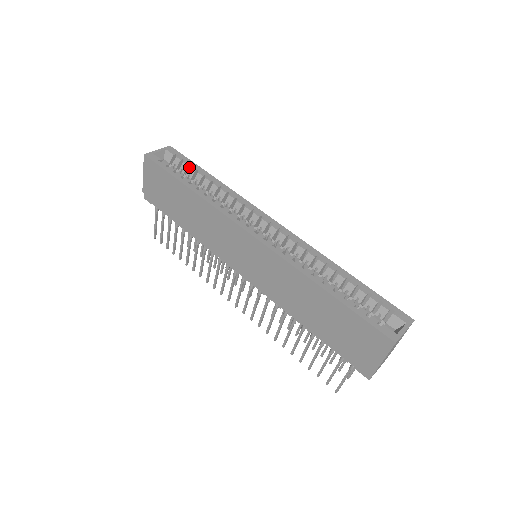
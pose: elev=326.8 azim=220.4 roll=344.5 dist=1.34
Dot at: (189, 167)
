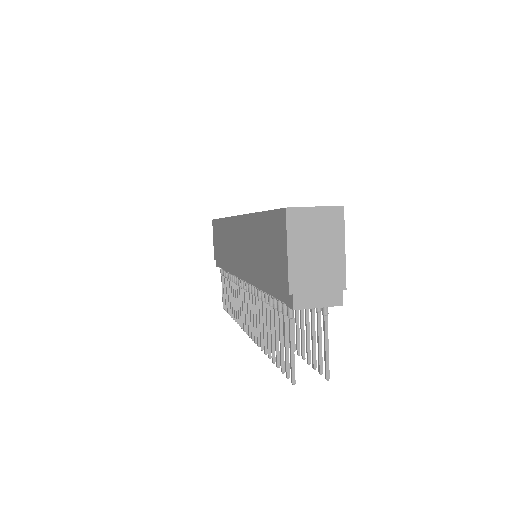
Dot at: occluded
